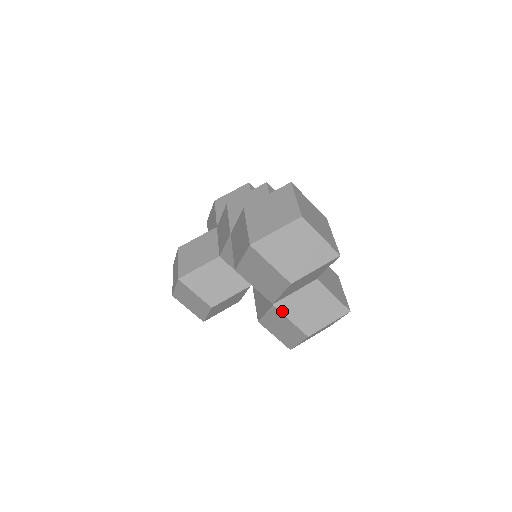
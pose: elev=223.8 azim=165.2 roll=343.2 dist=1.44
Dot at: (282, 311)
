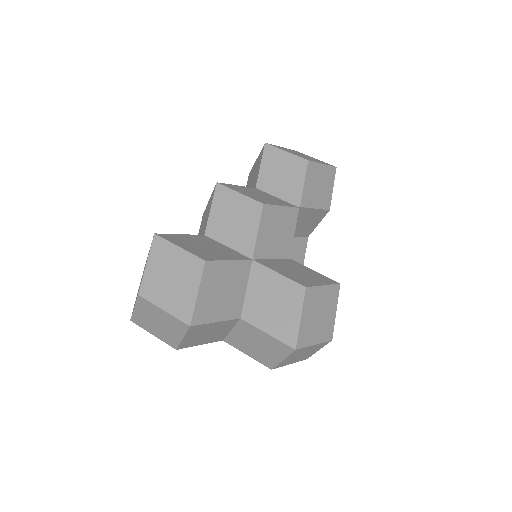
Dot at: (234, 346)
